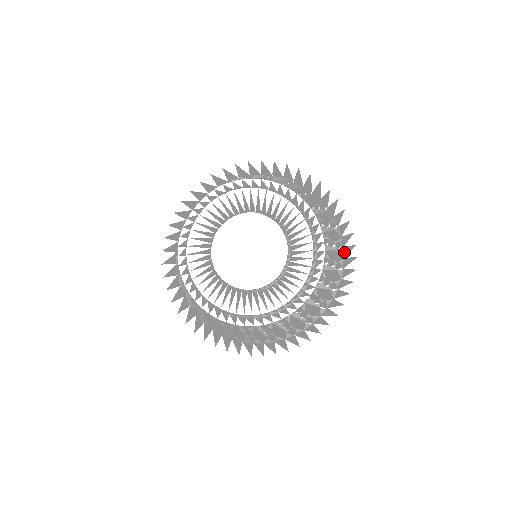
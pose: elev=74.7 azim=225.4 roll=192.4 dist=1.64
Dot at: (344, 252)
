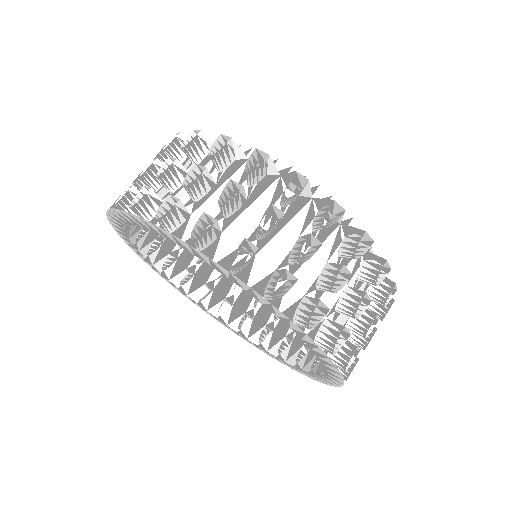
Dot at: (306, 371)
